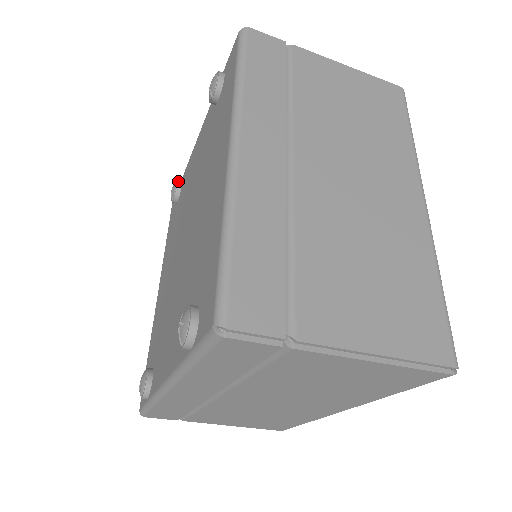
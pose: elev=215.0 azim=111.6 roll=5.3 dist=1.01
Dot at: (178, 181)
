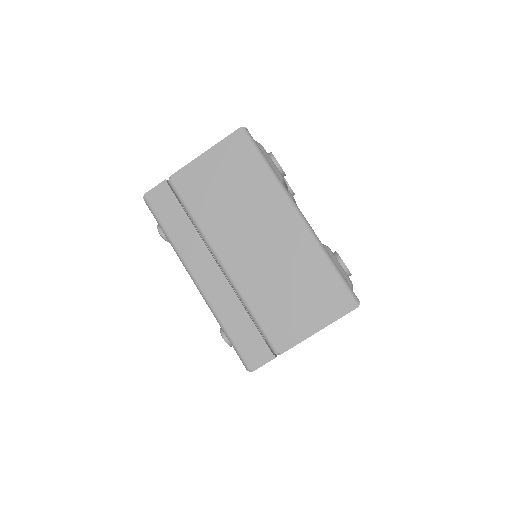
Dot at: occluded
